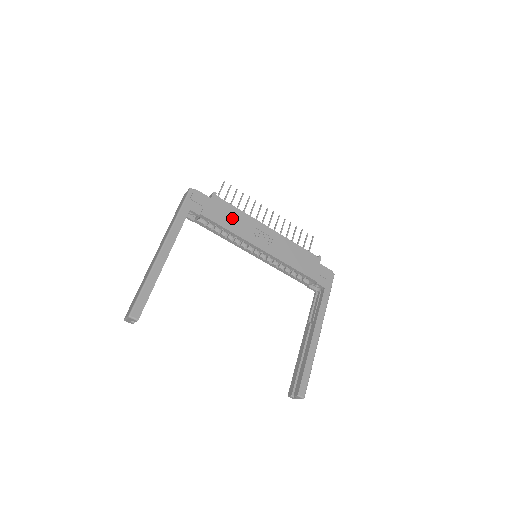
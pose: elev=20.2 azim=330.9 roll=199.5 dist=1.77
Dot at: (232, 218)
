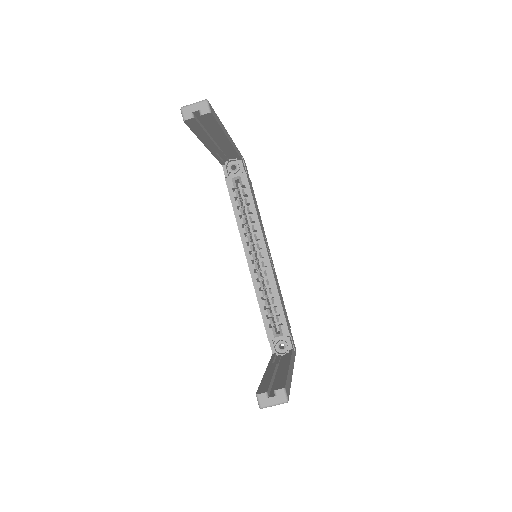
Dot at: (257, 208)
